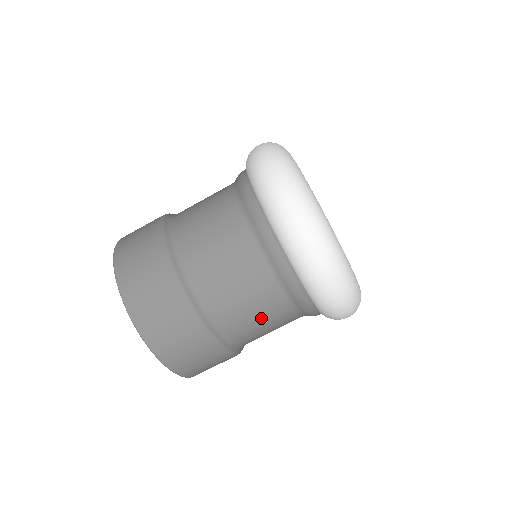
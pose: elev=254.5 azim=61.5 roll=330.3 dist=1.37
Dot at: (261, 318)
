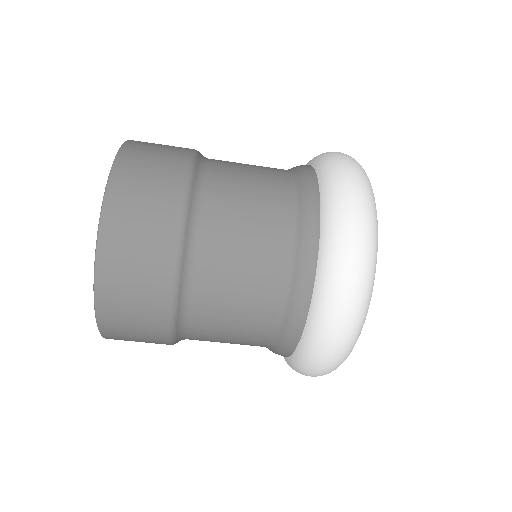
Dot at: occluded
